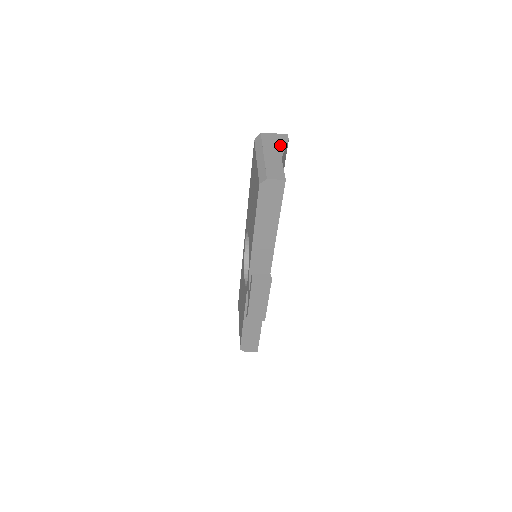
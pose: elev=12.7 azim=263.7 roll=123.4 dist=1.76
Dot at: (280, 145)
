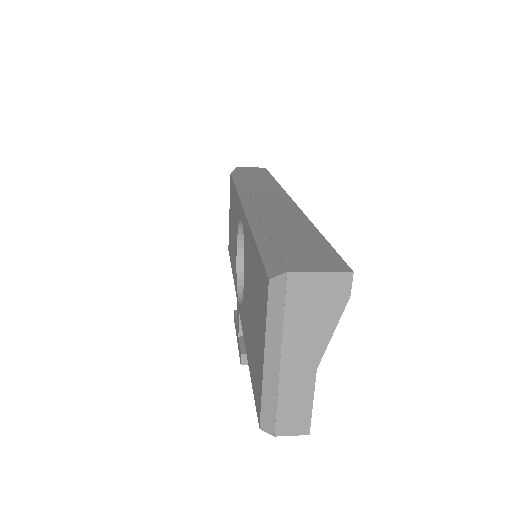
Dot at: (324, 323)
